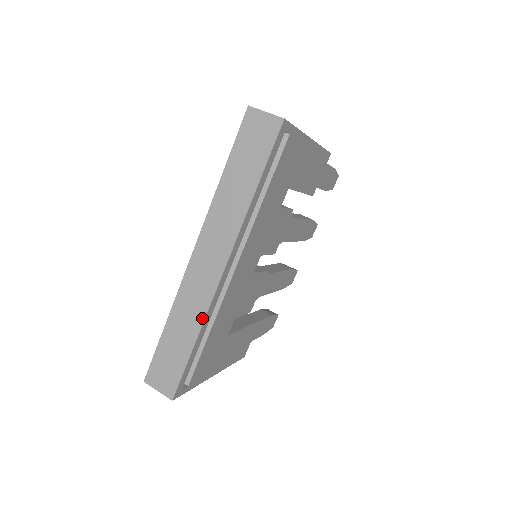
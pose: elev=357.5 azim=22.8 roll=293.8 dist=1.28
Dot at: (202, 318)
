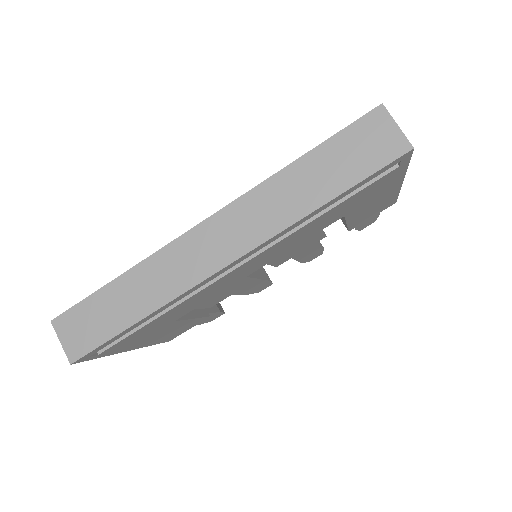
Dot at: (167, 299)
